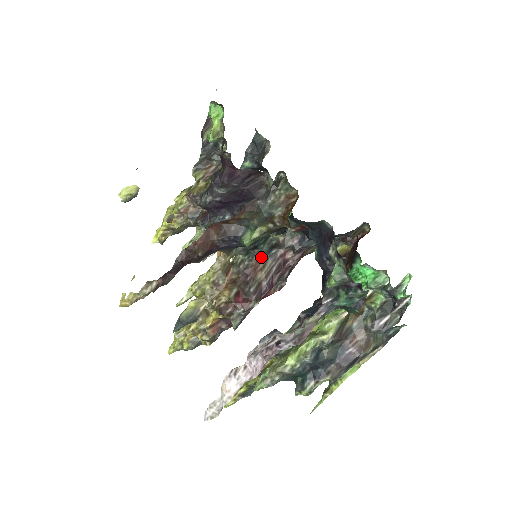
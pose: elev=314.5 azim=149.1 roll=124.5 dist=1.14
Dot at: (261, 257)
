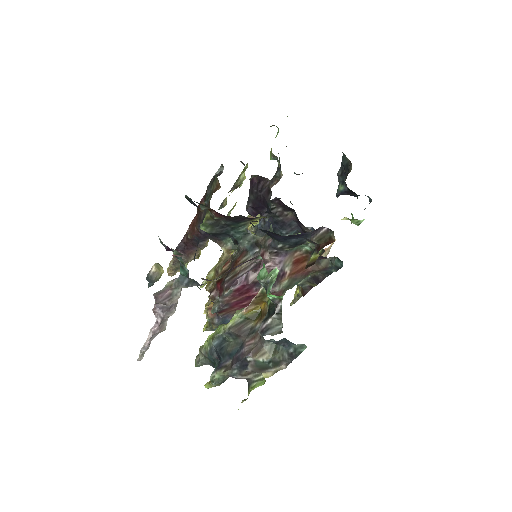
Dot at: (245, 253)
